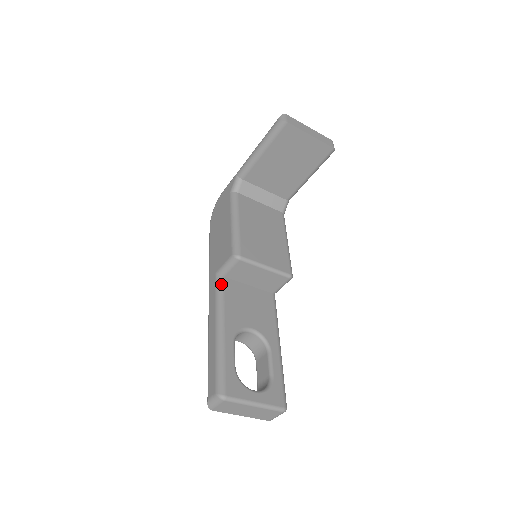
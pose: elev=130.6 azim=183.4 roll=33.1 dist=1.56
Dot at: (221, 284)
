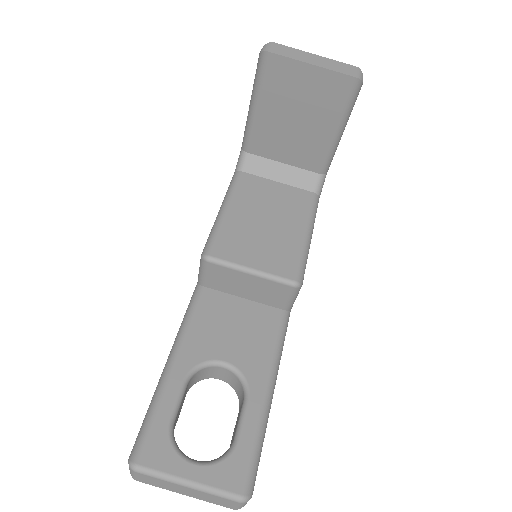
Dot at: (196, 297)
